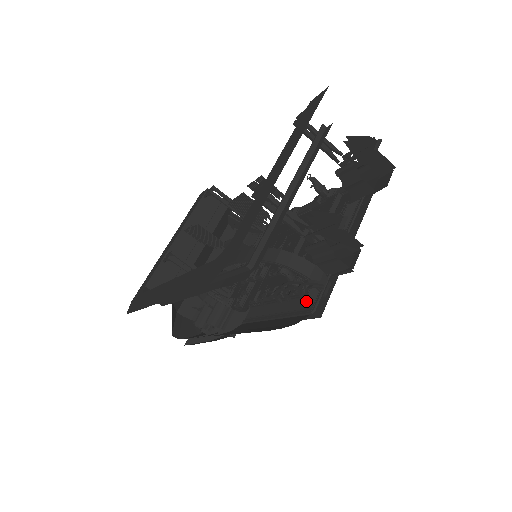
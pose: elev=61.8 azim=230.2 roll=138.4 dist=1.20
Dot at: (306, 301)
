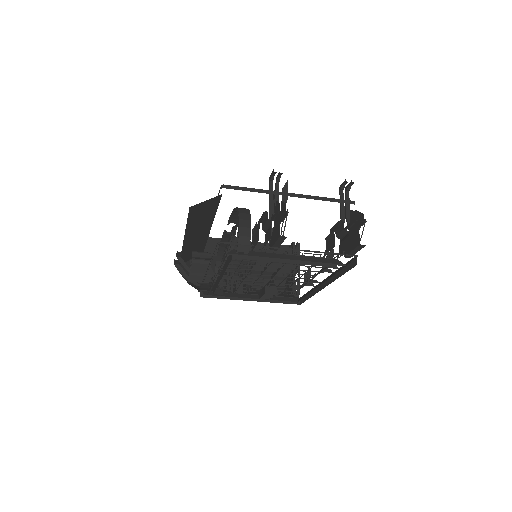
Dot at: occluded
